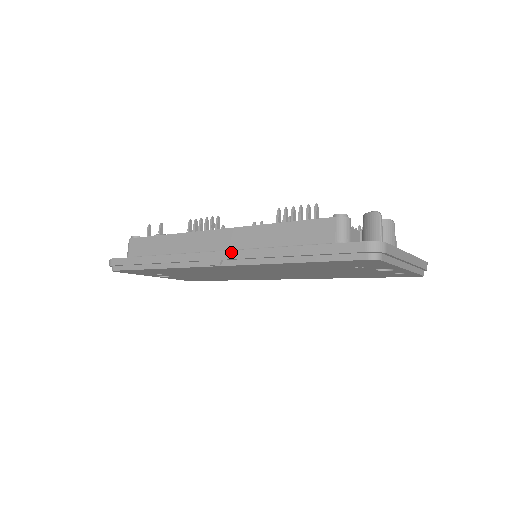
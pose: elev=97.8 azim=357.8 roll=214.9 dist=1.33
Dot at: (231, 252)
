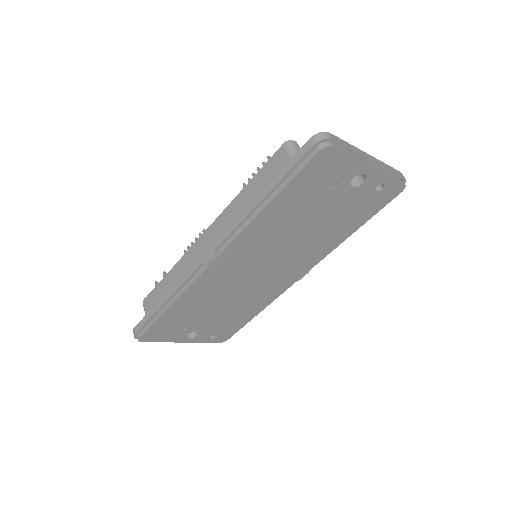
Dot at: (219, 237)
